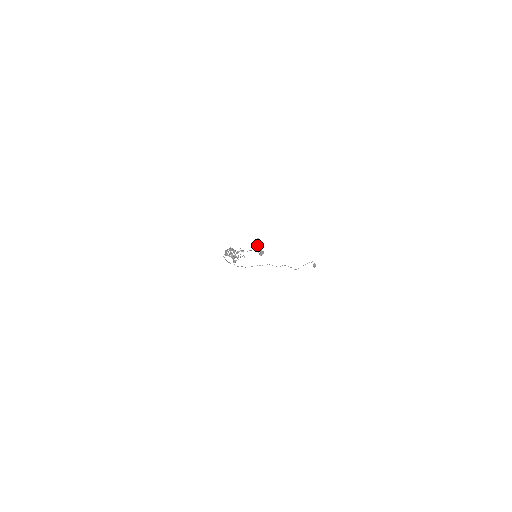
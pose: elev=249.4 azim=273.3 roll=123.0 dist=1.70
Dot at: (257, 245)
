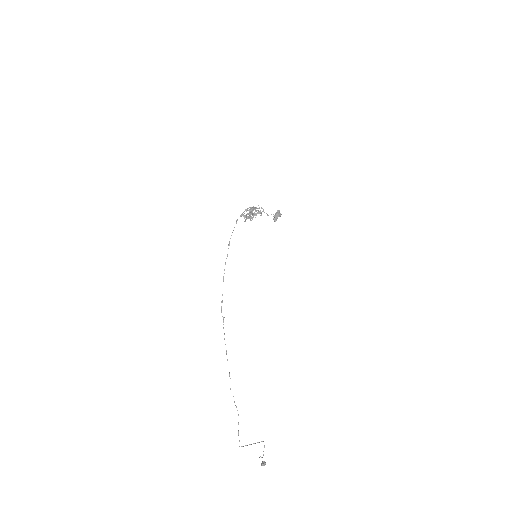
Dot at: (274, 217)
